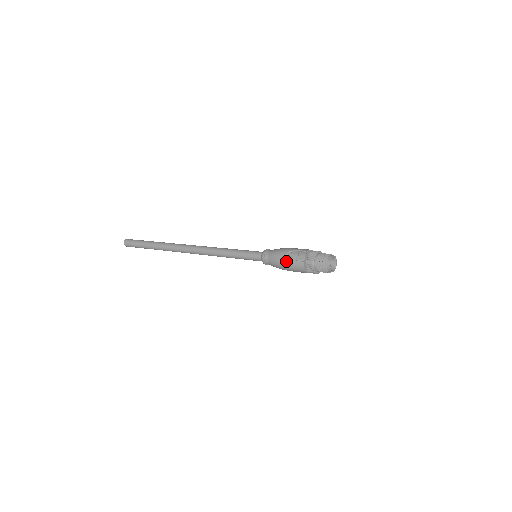
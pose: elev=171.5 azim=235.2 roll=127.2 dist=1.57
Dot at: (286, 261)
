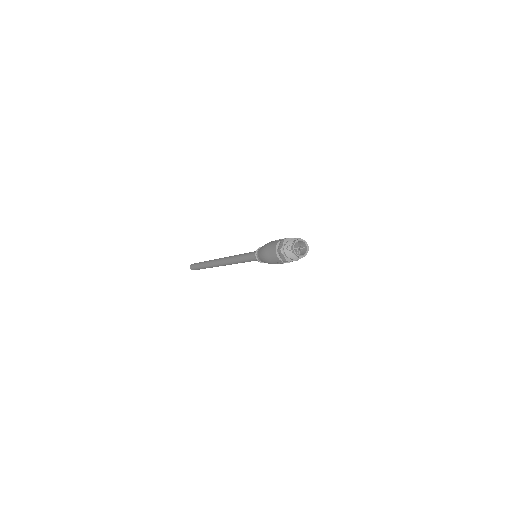
Dot at: (269, 243)
